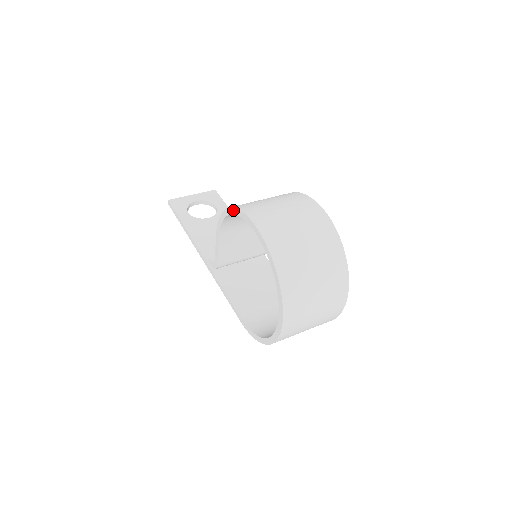
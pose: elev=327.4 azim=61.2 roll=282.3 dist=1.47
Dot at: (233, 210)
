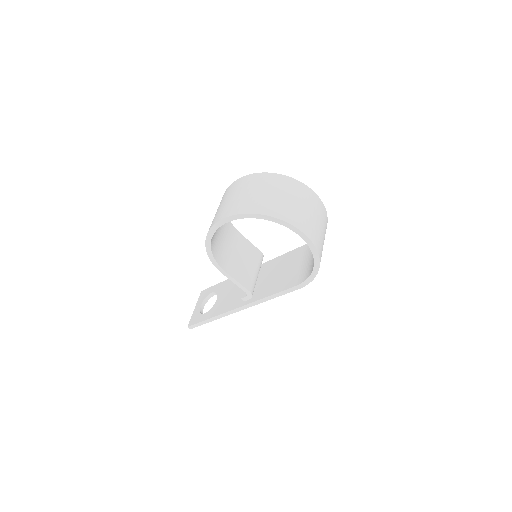
Dot at: (208, 239)
